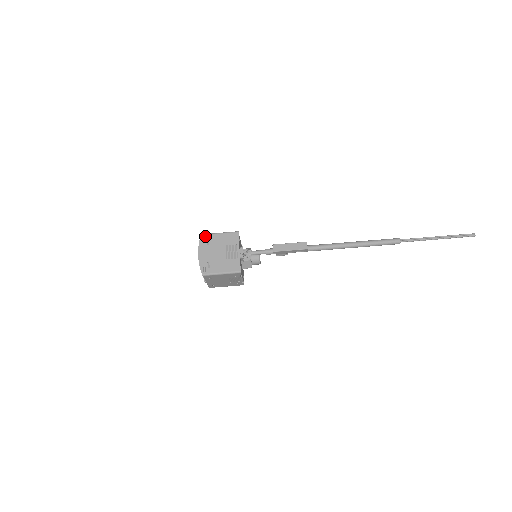
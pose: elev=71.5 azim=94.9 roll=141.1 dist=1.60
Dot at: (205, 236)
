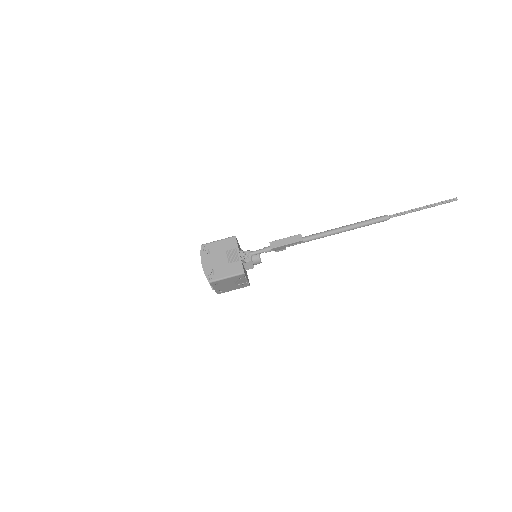
Dot at: (205, 246)
